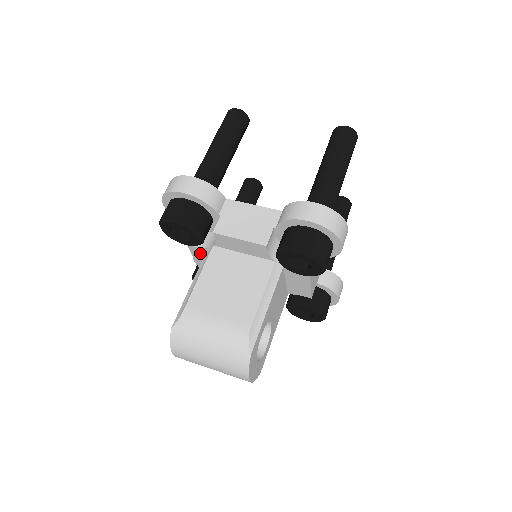
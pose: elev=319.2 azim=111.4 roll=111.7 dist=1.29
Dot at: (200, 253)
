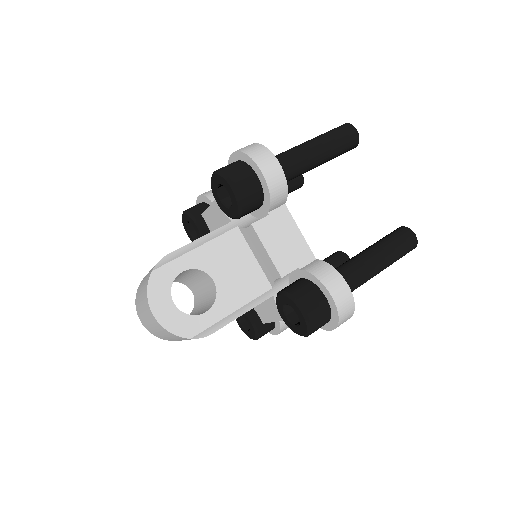
Dot at: occluded
